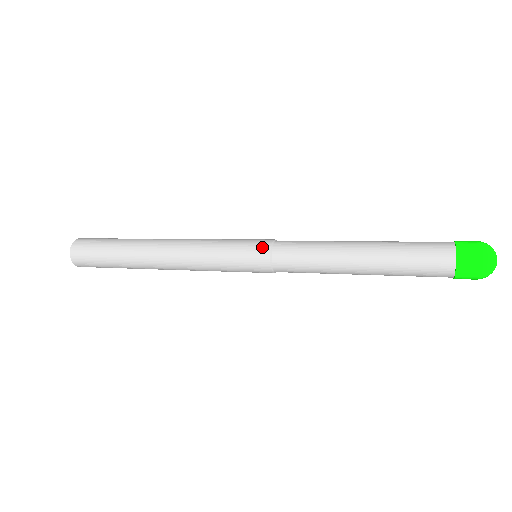
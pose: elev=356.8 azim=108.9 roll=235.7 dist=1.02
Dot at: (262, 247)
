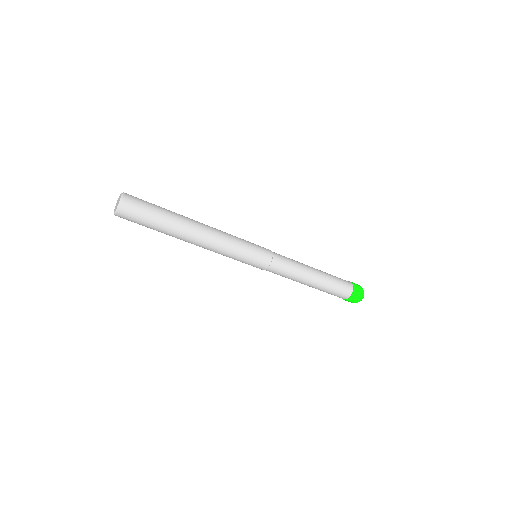
Dot at: (267, 249)
